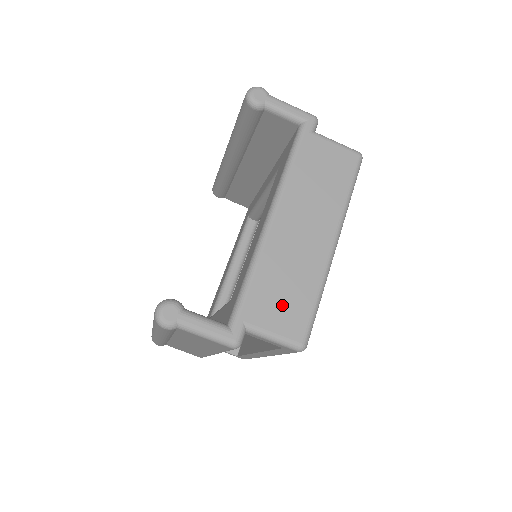
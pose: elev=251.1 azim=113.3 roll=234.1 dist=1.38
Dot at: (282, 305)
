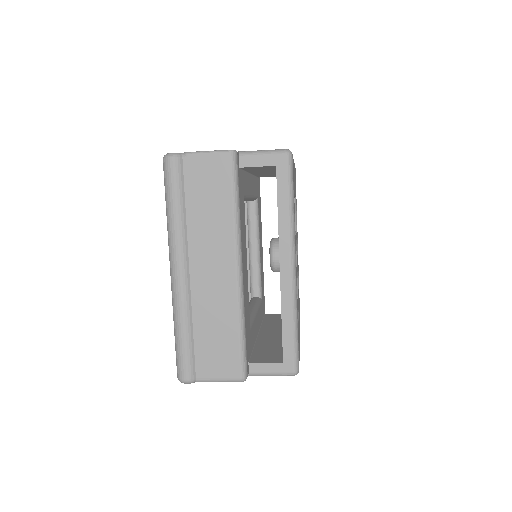
Dot at: occluded
